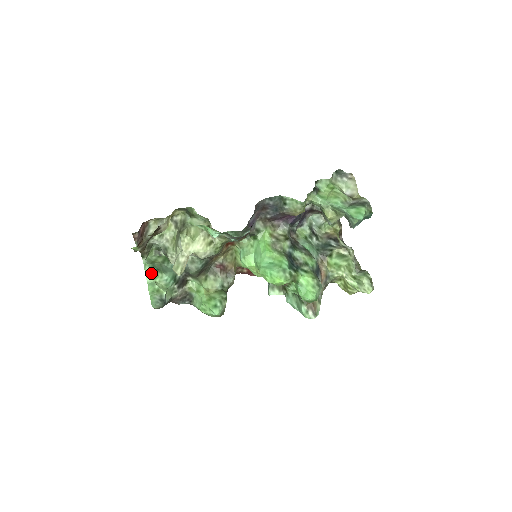
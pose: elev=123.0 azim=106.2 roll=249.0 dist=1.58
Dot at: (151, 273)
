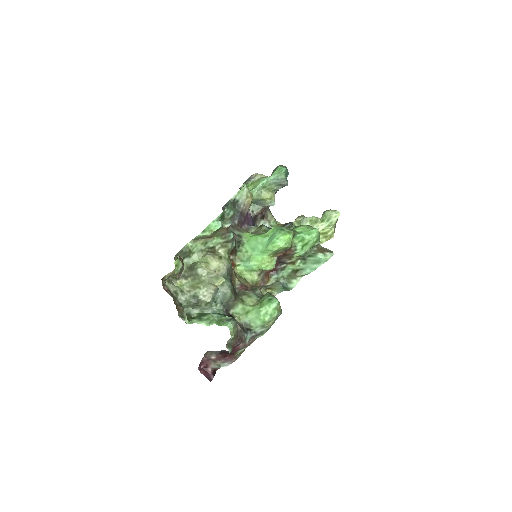
Dot at: (202, 320)
